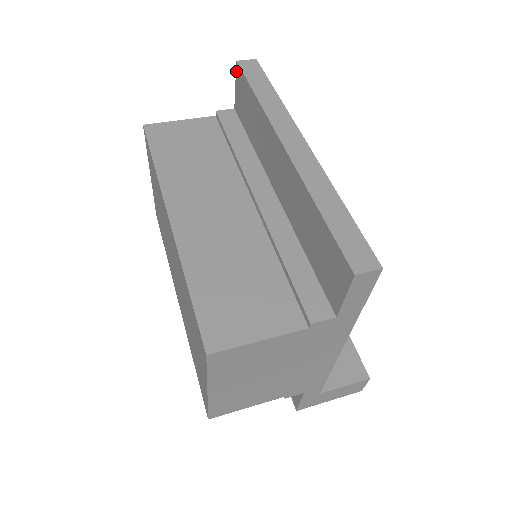
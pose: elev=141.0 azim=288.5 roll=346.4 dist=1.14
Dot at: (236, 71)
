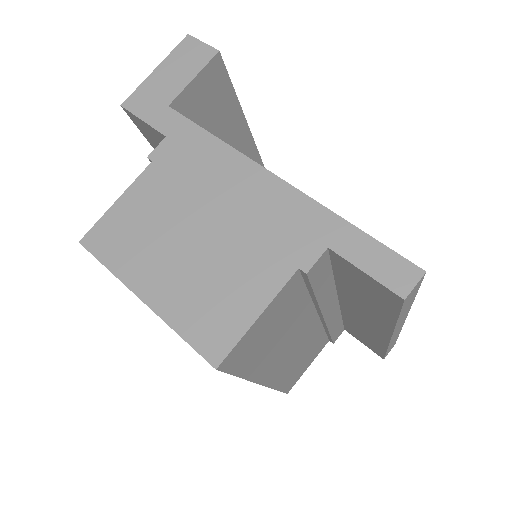
Dot at: (389, 291)
